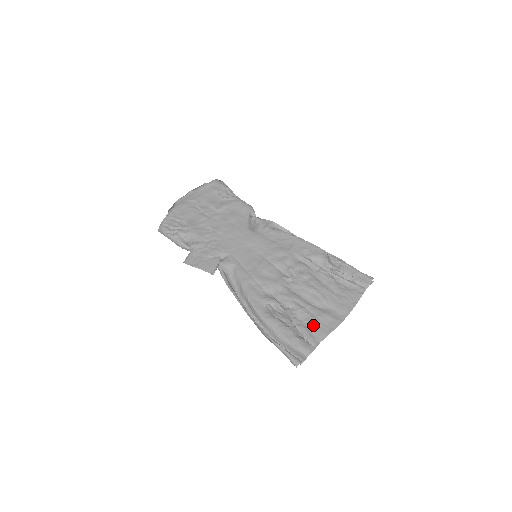
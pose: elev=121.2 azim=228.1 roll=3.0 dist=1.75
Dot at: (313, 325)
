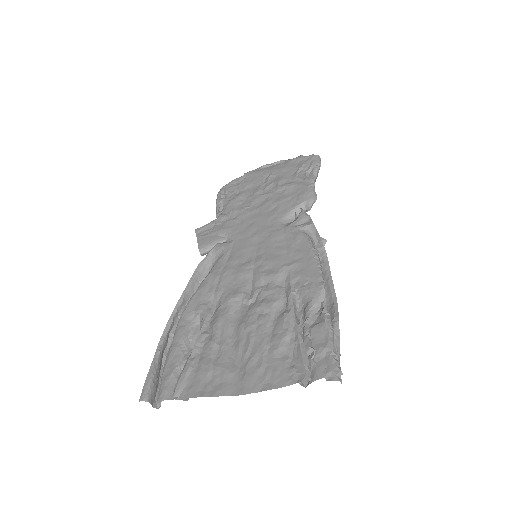
Dot at: (200, 371)
